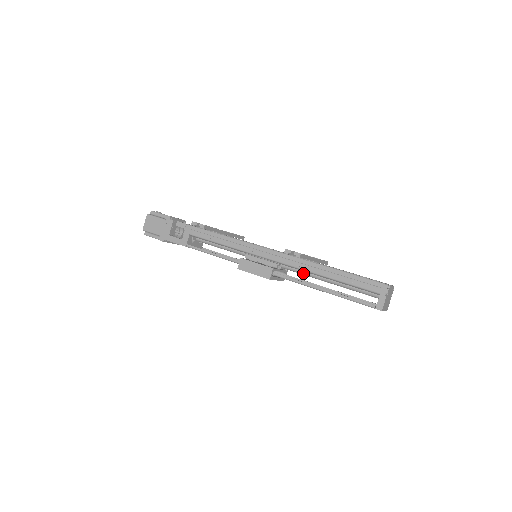
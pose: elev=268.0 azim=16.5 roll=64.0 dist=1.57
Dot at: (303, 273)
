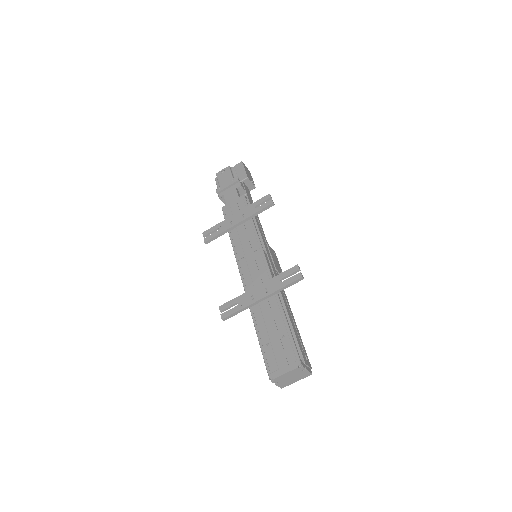
Dot at: occluded
